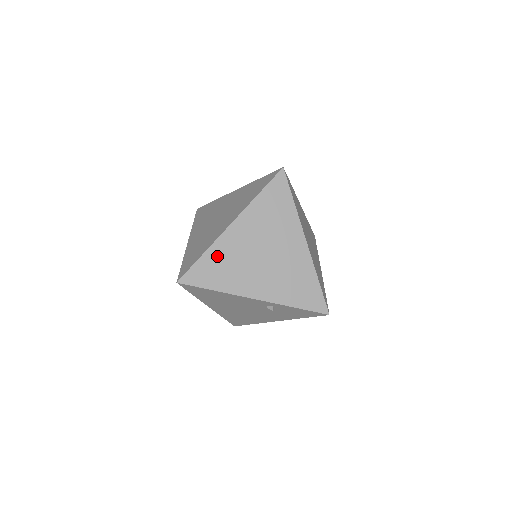
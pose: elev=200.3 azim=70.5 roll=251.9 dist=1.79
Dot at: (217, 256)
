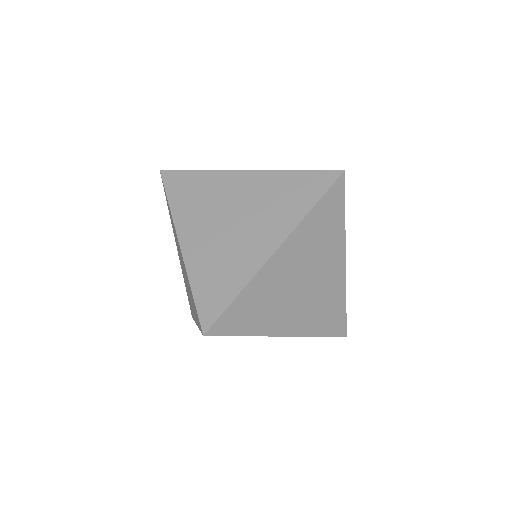
Dot at: occluded
